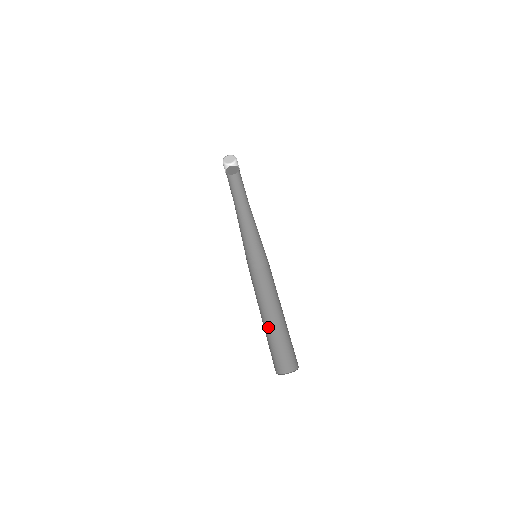
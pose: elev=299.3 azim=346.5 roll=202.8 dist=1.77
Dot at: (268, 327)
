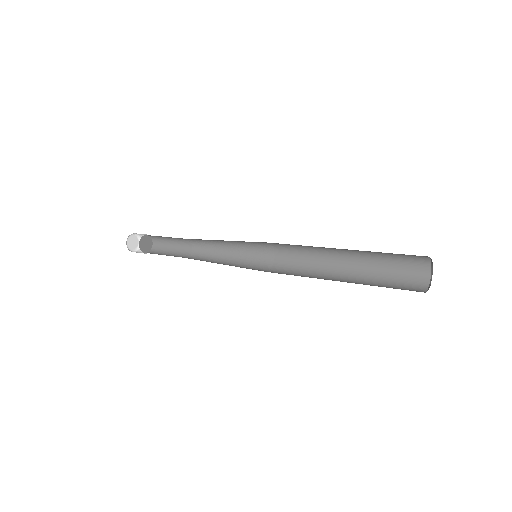
Dot at: occluded
